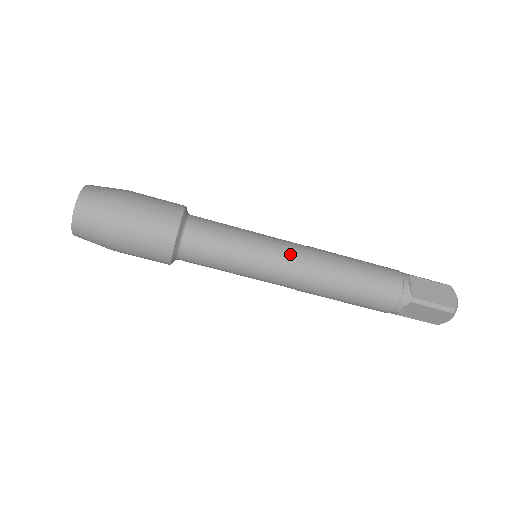
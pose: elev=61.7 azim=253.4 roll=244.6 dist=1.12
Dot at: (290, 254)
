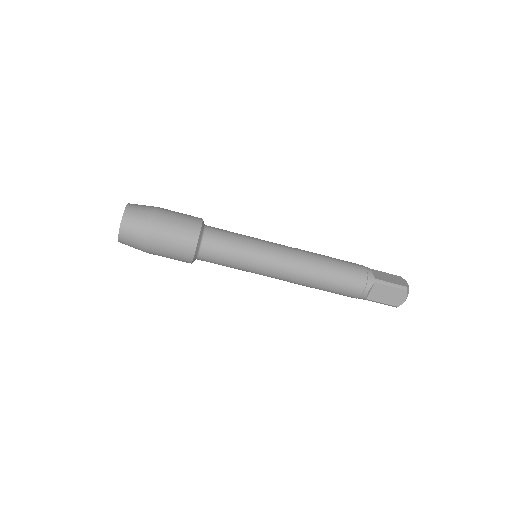
Dot at: (282, 248)
